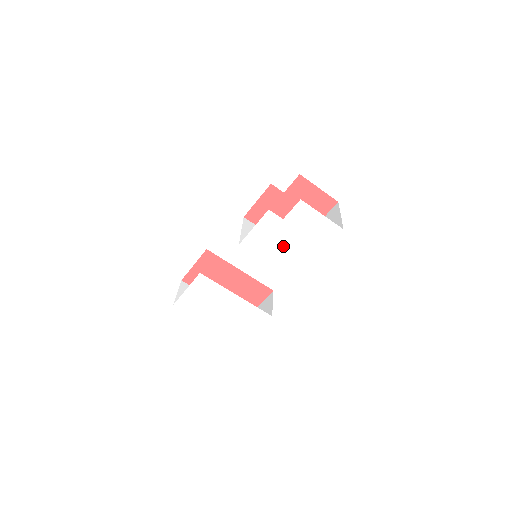
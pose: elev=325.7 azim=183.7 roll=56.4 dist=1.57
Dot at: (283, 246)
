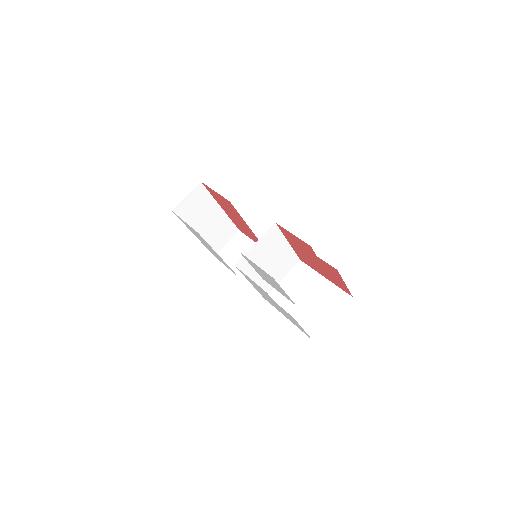
Dot at: (266, 296)
